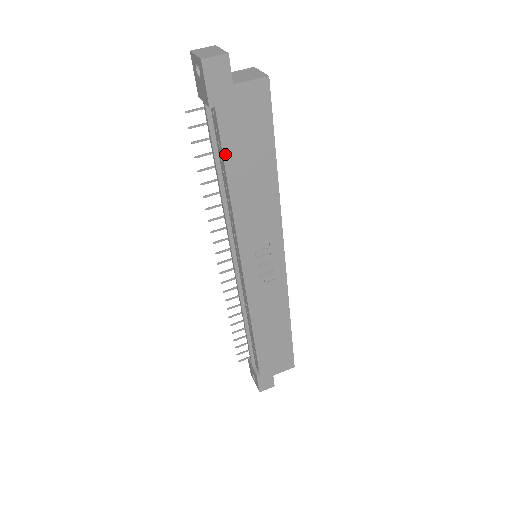
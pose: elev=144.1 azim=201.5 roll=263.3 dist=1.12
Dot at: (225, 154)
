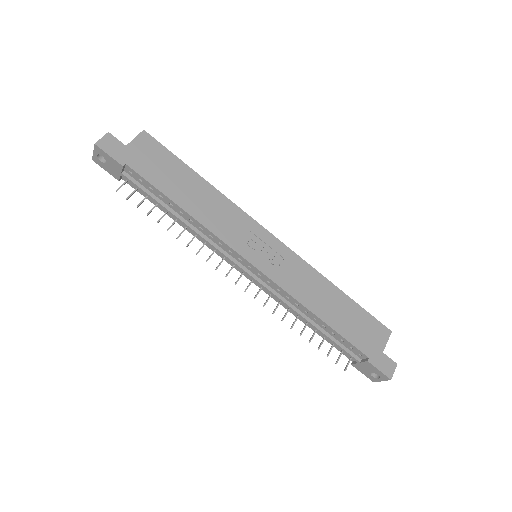
Dot at: (158, 188)
